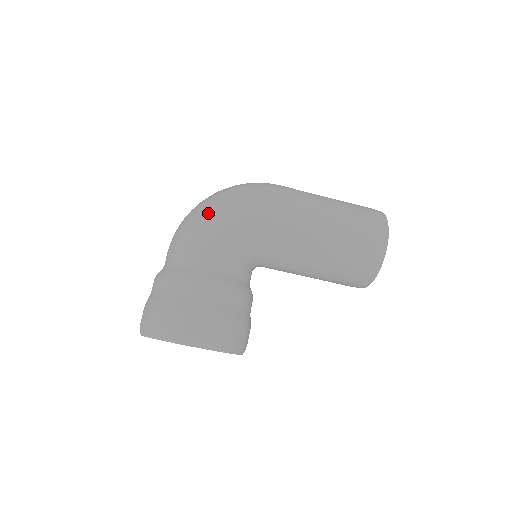
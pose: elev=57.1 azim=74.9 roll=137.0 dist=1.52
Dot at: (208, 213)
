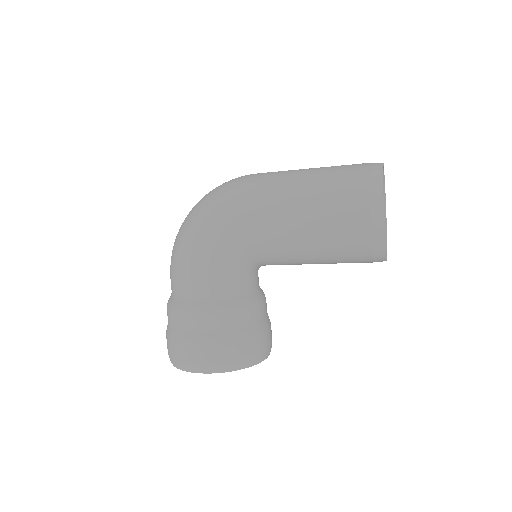
Dot at: (183, 238)
